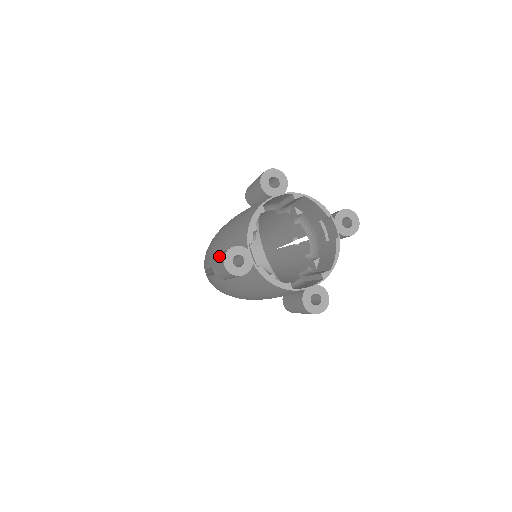
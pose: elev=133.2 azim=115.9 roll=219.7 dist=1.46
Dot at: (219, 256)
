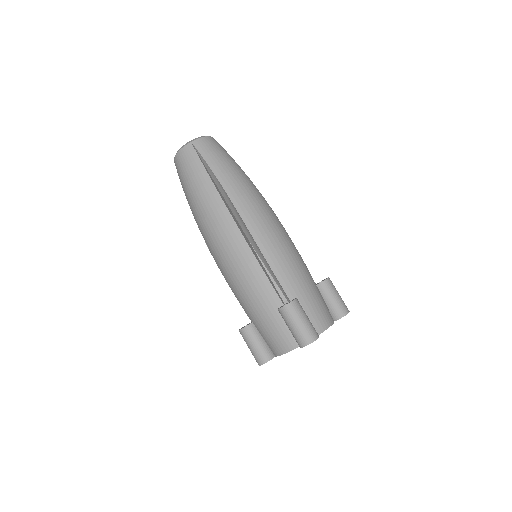
Dot at: (252, 348)
